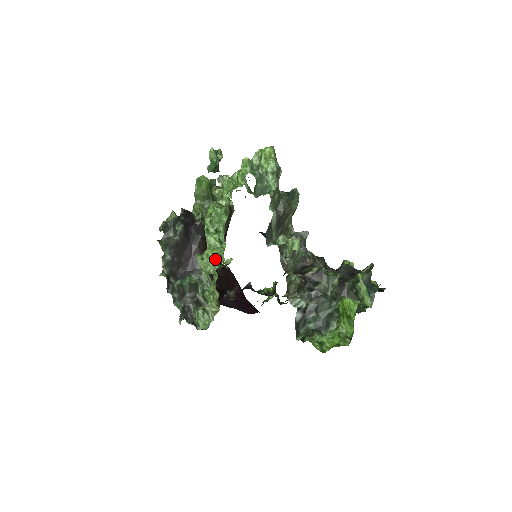
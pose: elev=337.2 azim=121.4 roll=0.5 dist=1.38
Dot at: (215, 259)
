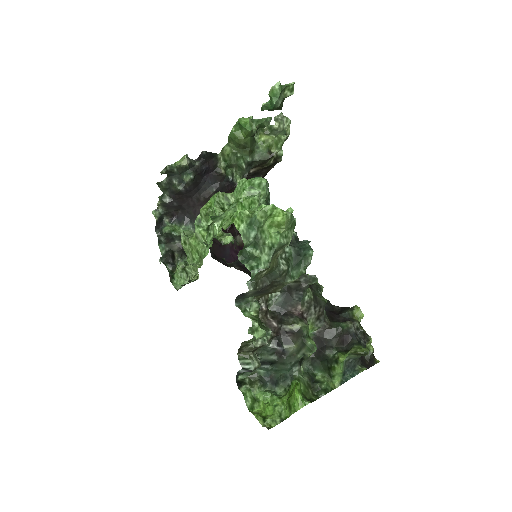
Dot at: (196, 253)
